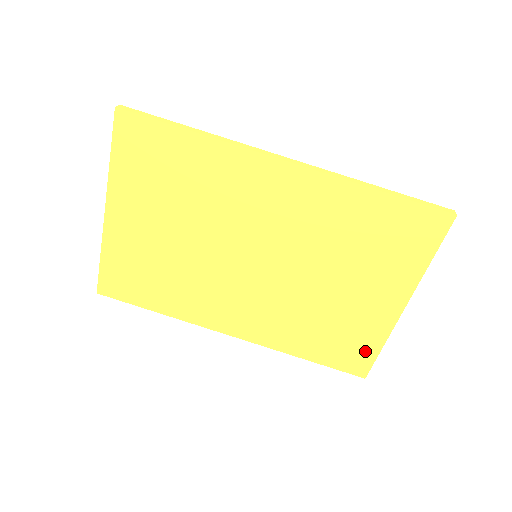
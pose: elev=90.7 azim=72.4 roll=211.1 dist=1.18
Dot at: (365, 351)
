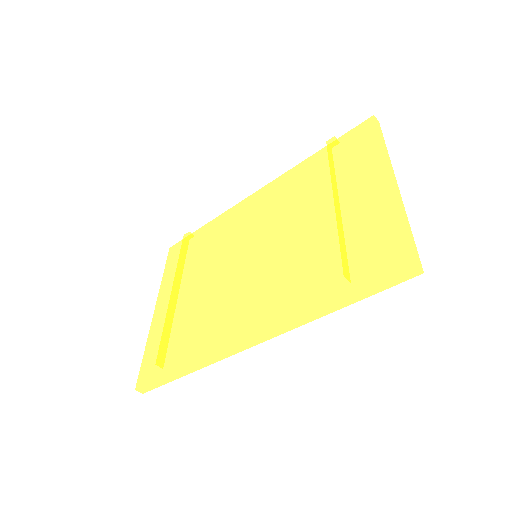
Dot at: occluded
